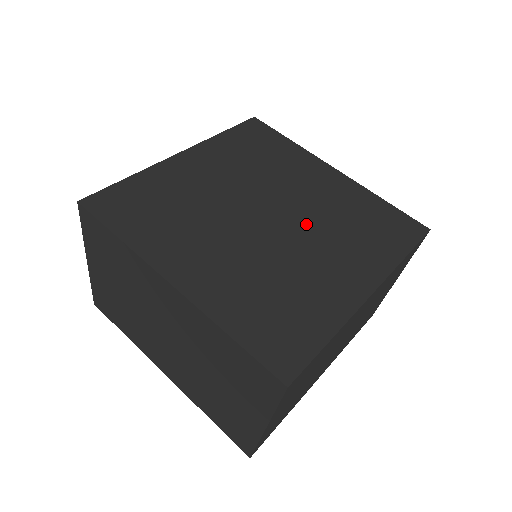
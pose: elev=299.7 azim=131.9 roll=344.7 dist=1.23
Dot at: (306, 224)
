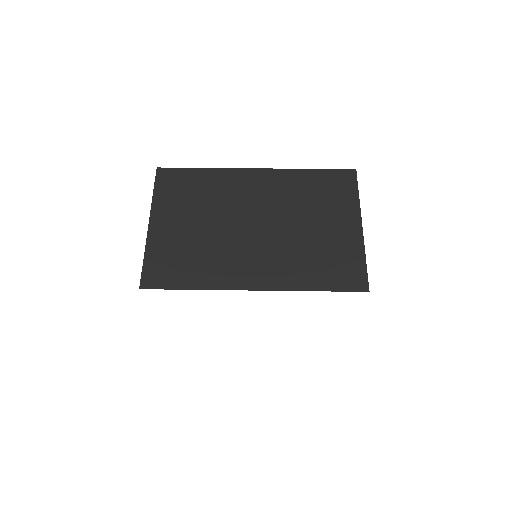
Dot at: occluded
